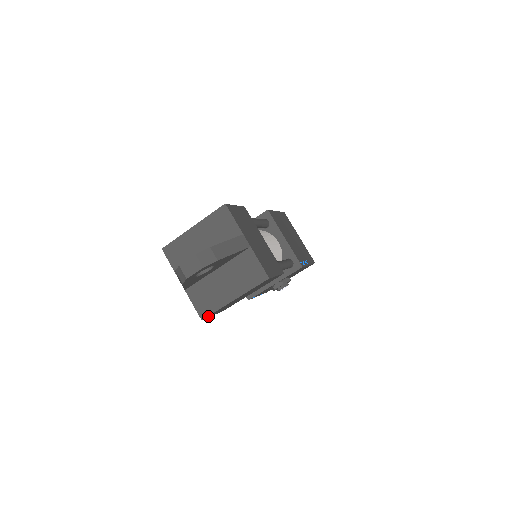
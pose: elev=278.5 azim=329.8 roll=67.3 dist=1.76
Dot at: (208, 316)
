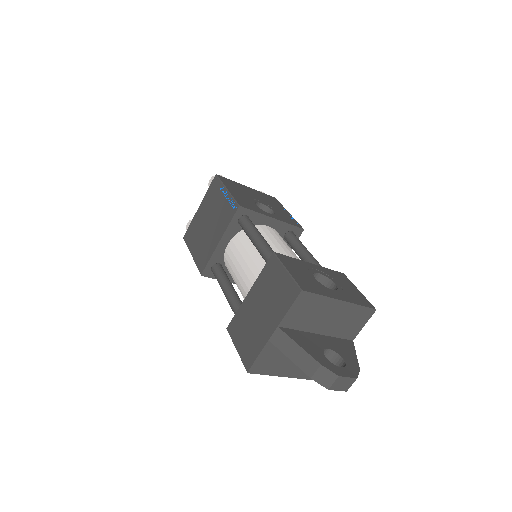
Dot at: occluded
